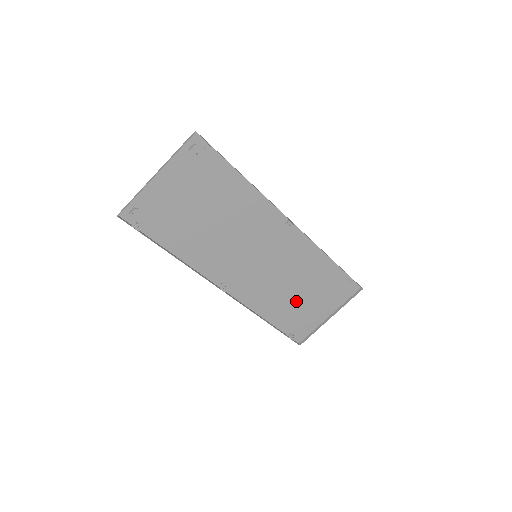
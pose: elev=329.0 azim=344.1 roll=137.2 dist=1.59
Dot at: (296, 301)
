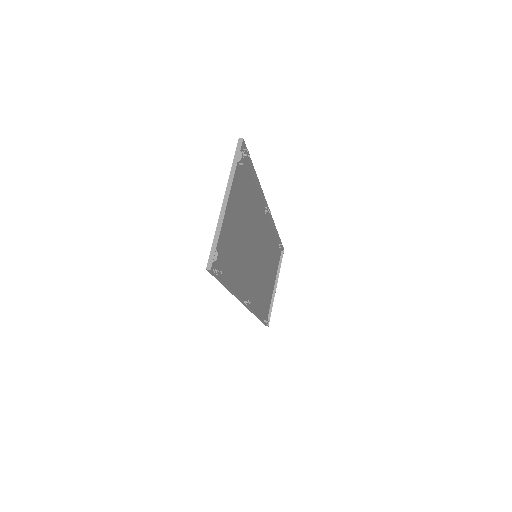
Dot at: (266, 286)
